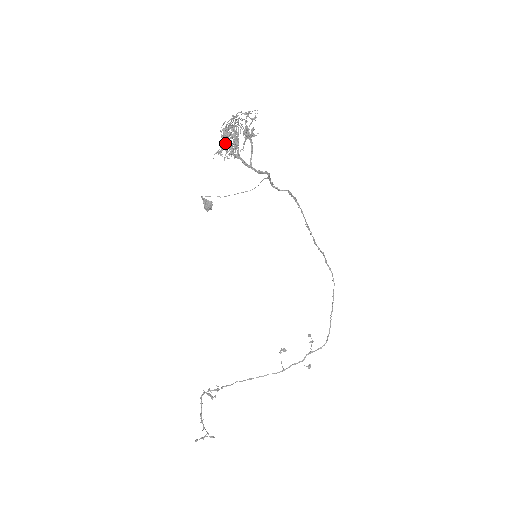
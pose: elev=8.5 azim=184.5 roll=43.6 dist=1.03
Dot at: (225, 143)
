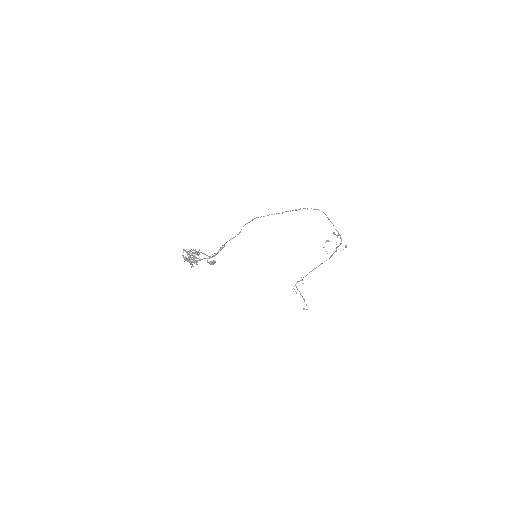
Dot at: (190, 263)
